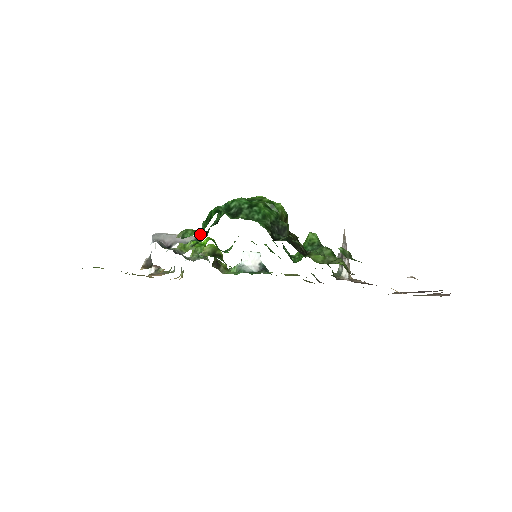
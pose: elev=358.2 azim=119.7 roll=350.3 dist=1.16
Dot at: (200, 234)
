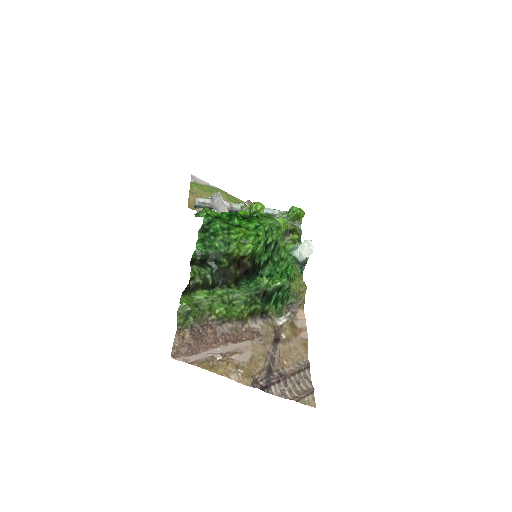
Dot at: (241, 214)
